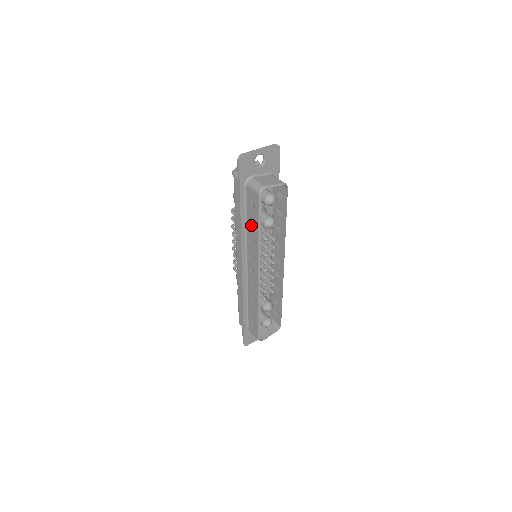
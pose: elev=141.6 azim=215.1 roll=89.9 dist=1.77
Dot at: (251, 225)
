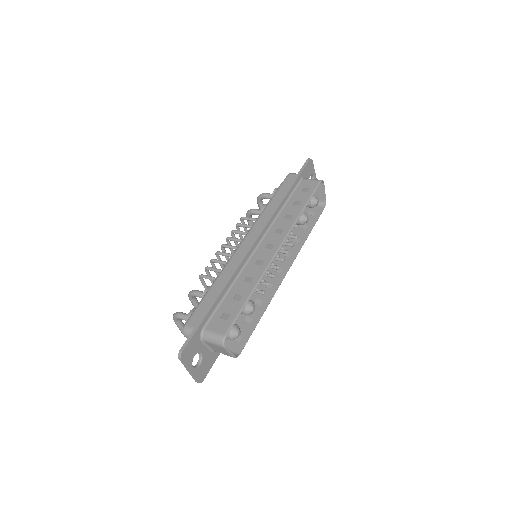
Dot at: (293, 205)
